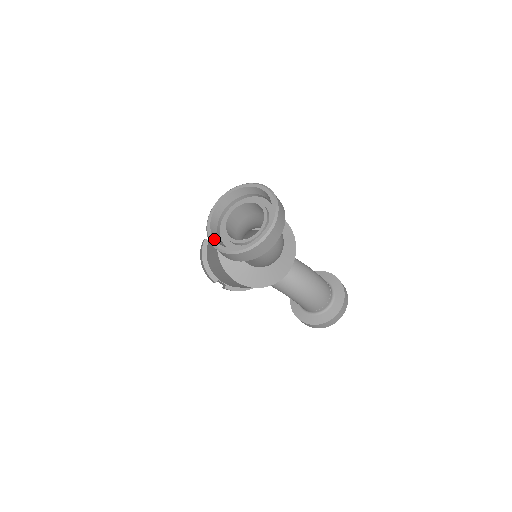
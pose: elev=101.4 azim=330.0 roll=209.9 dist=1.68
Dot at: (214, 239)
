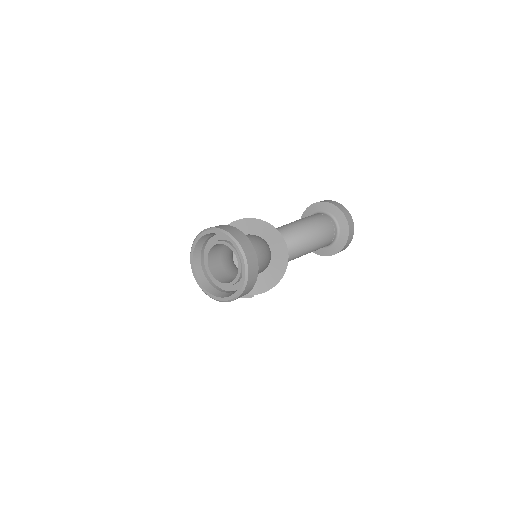
Dot at: (219, 297)
